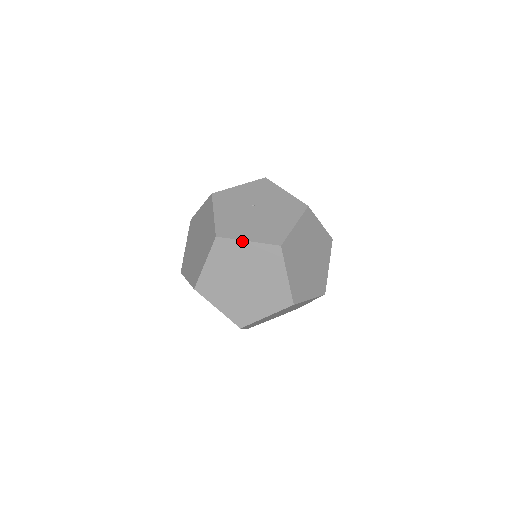
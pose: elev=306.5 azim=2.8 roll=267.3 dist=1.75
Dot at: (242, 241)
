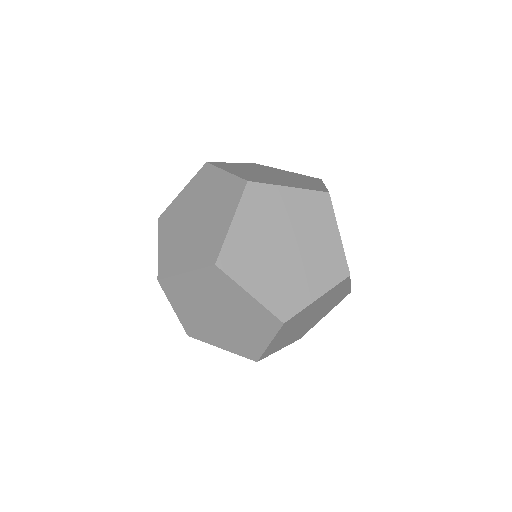
Dot at: (221, 170)
